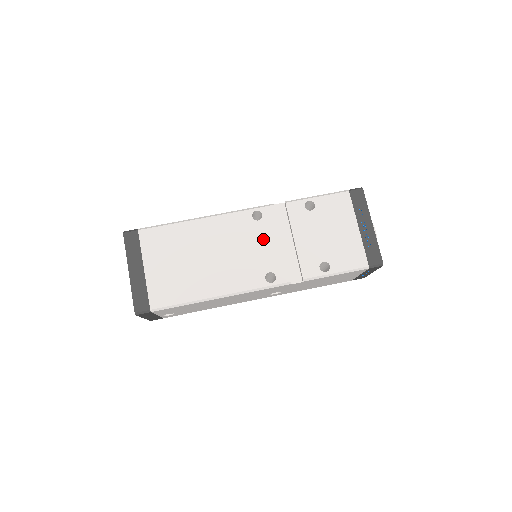
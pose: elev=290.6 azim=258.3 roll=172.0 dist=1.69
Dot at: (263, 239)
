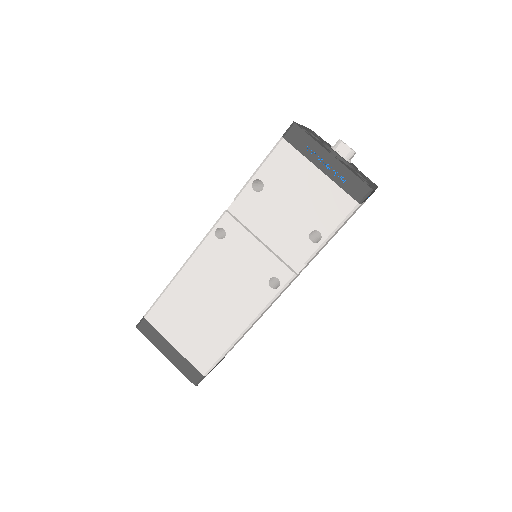
Dot at: (241, 252)
